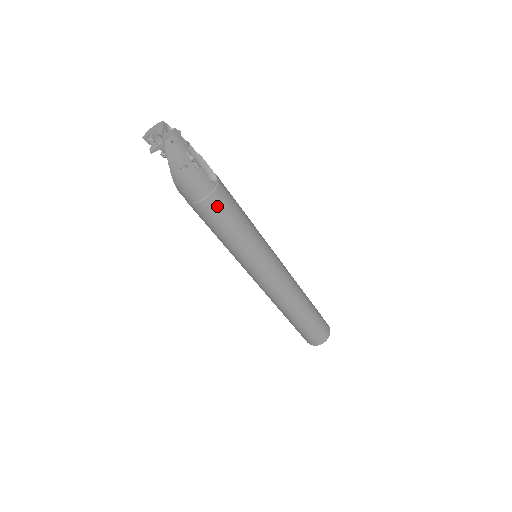
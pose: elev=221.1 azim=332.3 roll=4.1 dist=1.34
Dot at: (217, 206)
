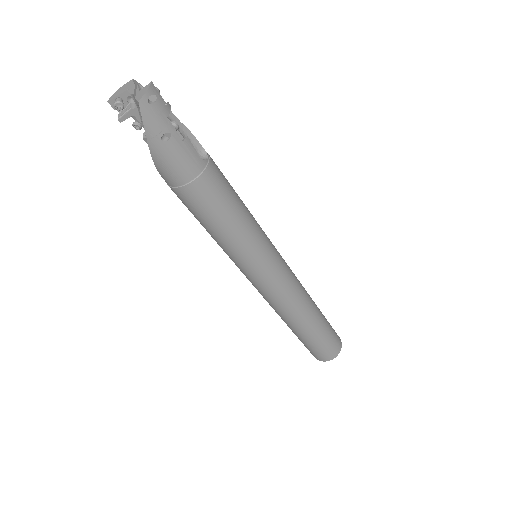
Dot at: (210, 190)
